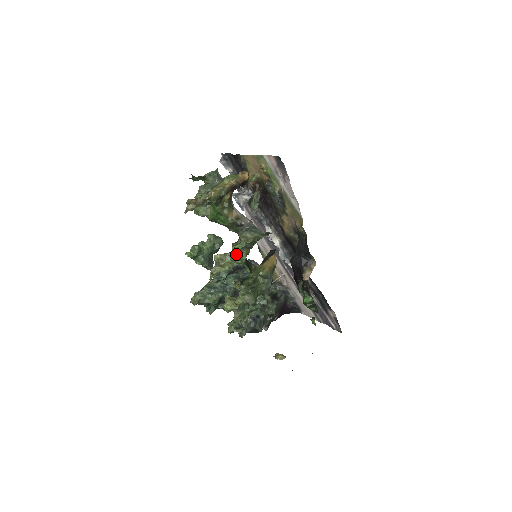
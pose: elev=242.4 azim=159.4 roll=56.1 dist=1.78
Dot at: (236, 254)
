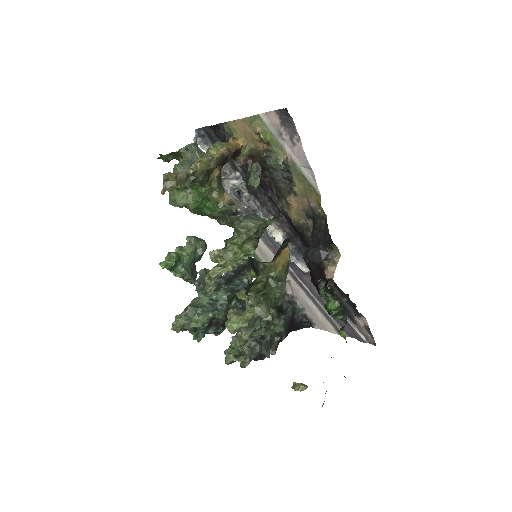
Dot at: (240, 248)
